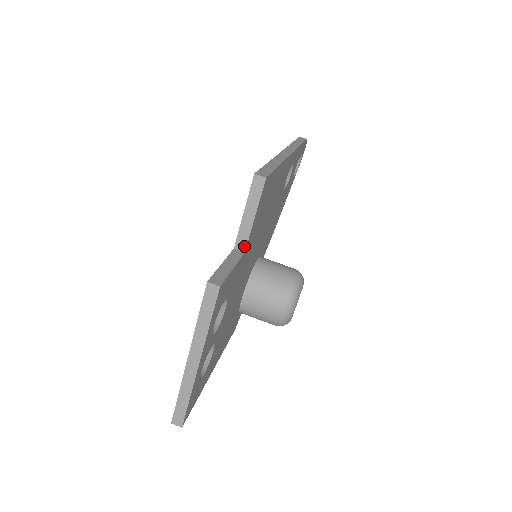
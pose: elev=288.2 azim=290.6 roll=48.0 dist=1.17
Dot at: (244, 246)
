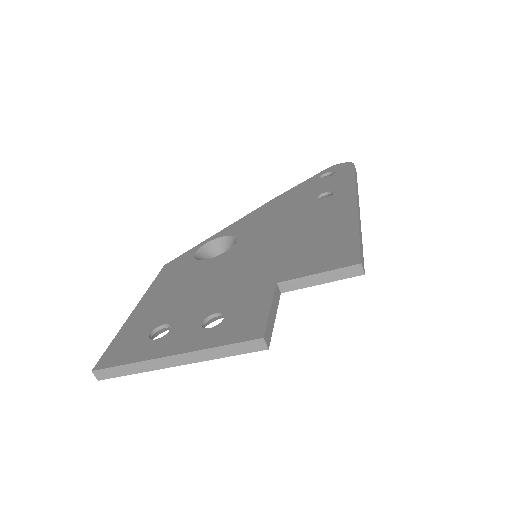
Dot at: (287, 290)
